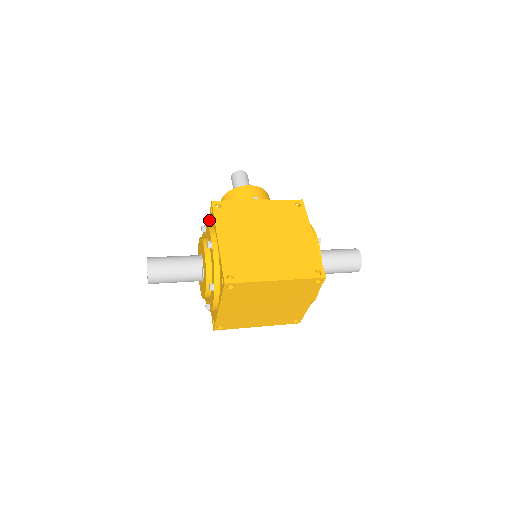
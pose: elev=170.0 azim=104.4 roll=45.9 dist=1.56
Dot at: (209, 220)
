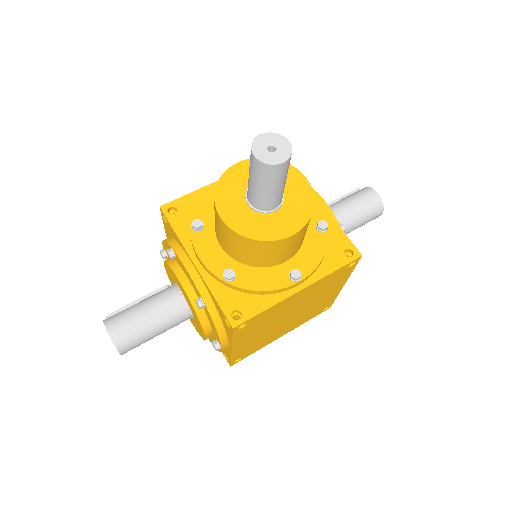
Dot at: (211, 295)
